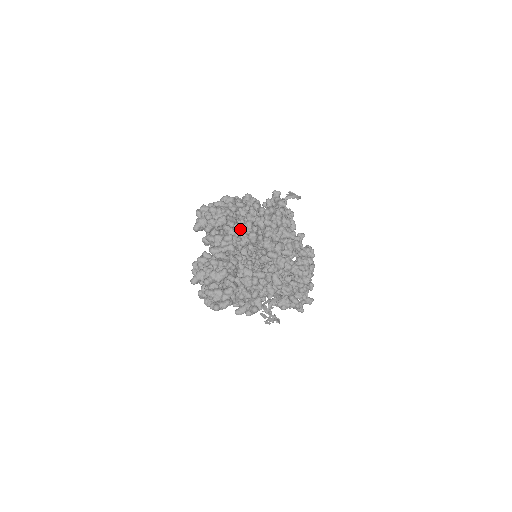
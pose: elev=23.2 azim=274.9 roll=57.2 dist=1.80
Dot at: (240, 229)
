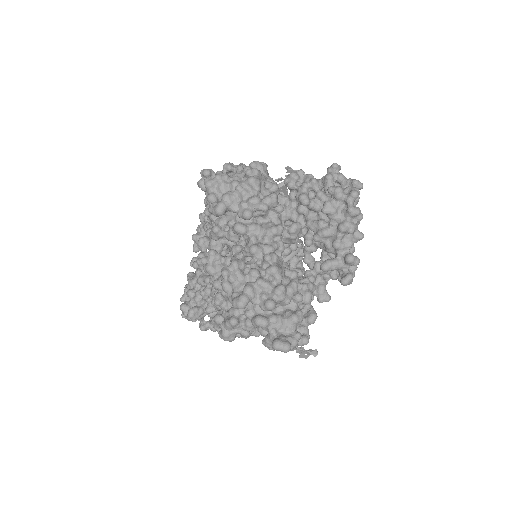
Dot at: occluded
